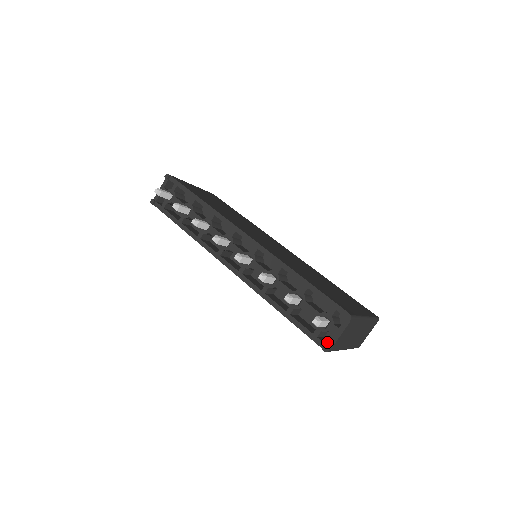
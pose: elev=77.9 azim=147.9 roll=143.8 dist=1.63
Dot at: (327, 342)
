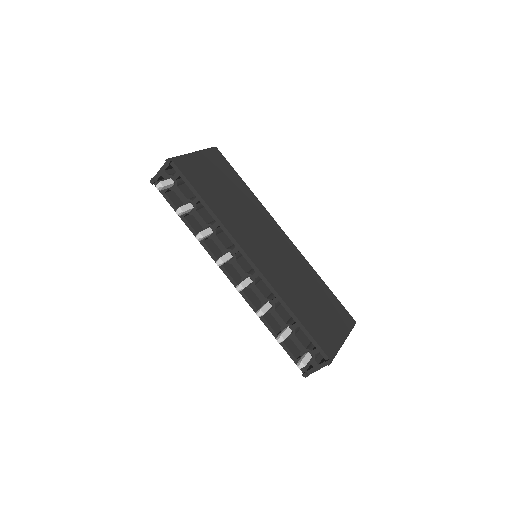
Dot at: (307, 364)
